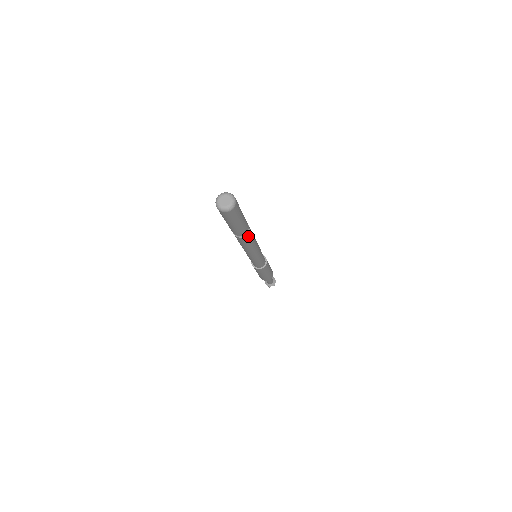
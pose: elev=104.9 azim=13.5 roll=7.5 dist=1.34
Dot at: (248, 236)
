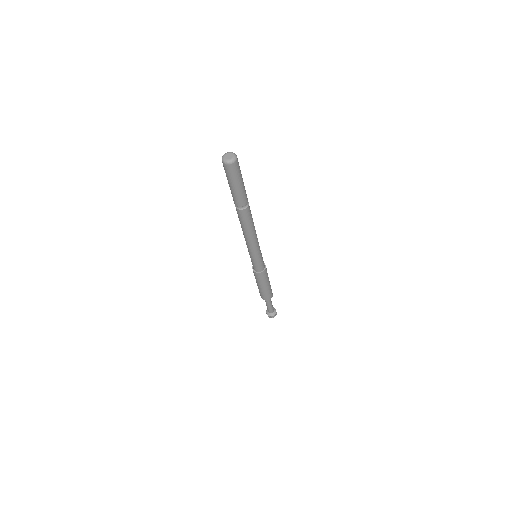
Dot at: (249, 208)
